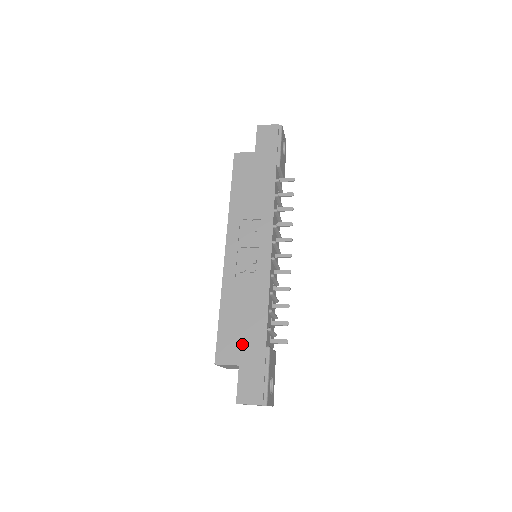
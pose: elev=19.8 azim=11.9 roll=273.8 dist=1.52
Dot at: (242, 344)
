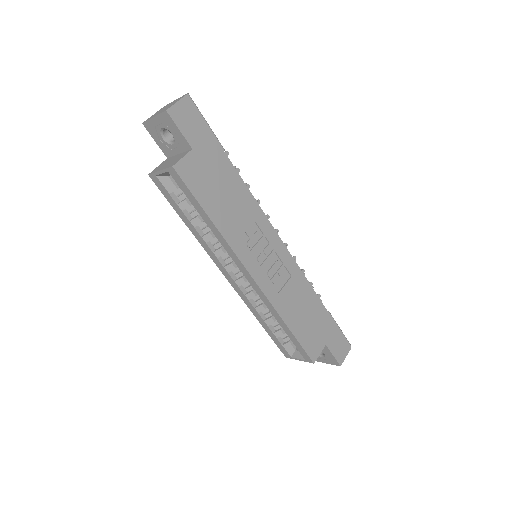
Dot at: (318, 330)
